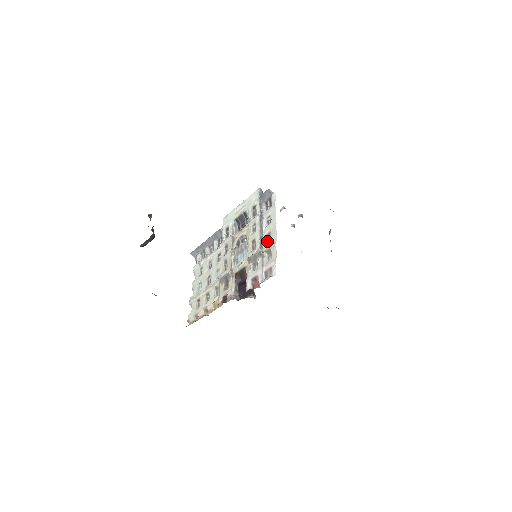
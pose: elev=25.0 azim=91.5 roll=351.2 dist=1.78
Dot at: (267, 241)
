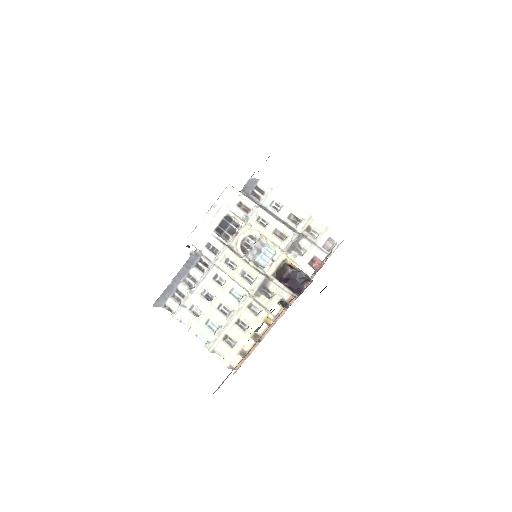
Dot at: (294, 223)
